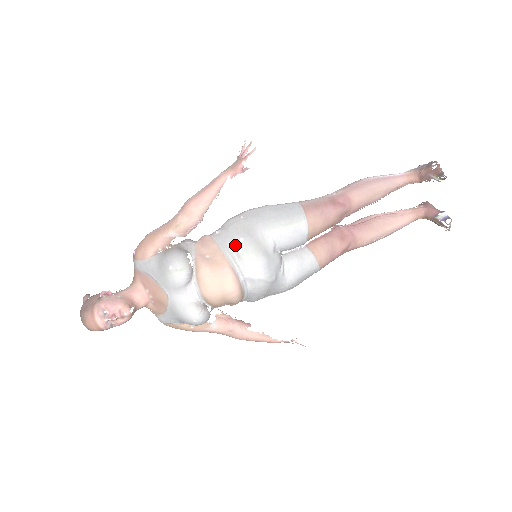
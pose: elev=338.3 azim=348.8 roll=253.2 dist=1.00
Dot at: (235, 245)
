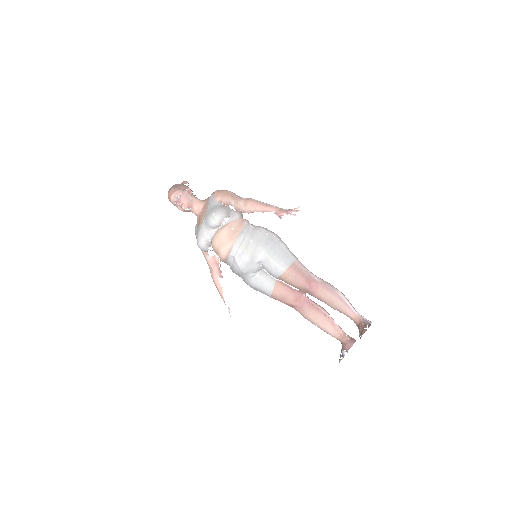
Dot at: (246, 239)
